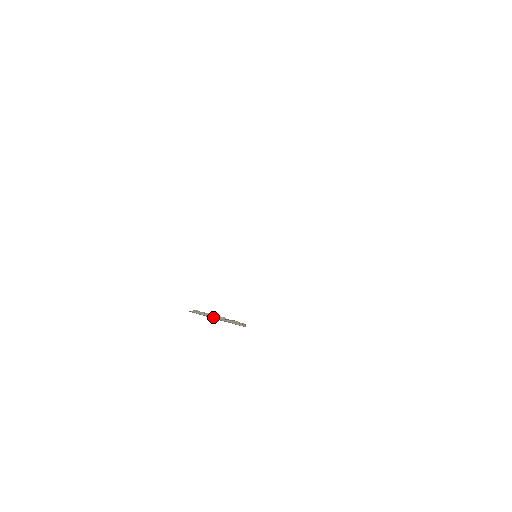
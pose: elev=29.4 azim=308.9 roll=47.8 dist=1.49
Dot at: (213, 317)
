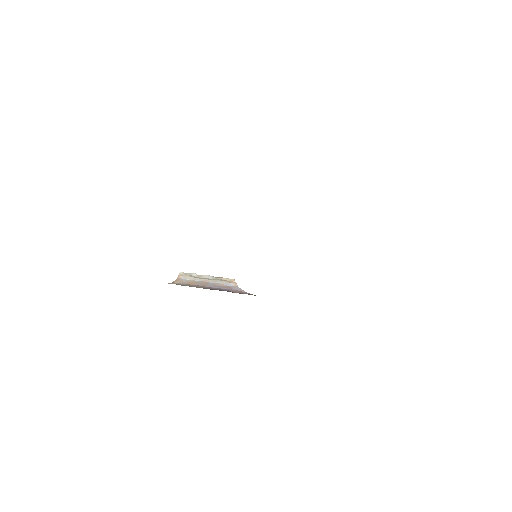
Dot at: (203, 281)
